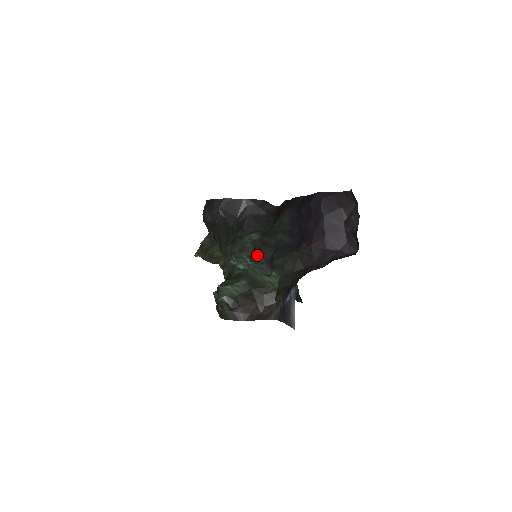
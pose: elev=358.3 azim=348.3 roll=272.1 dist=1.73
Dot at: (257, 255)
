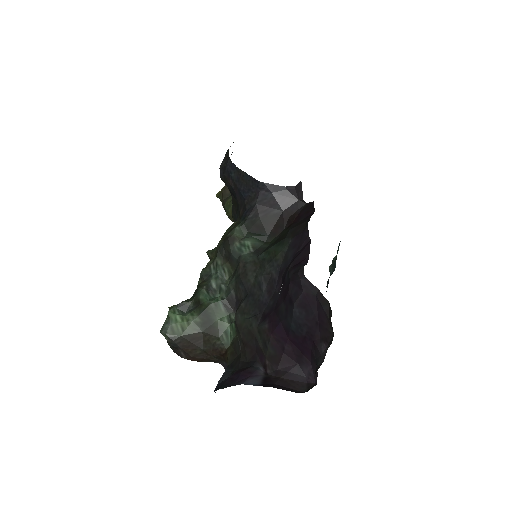
Dot at: (232, 283)
